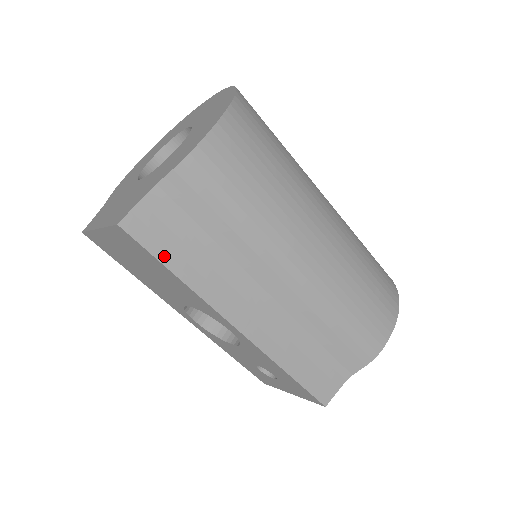
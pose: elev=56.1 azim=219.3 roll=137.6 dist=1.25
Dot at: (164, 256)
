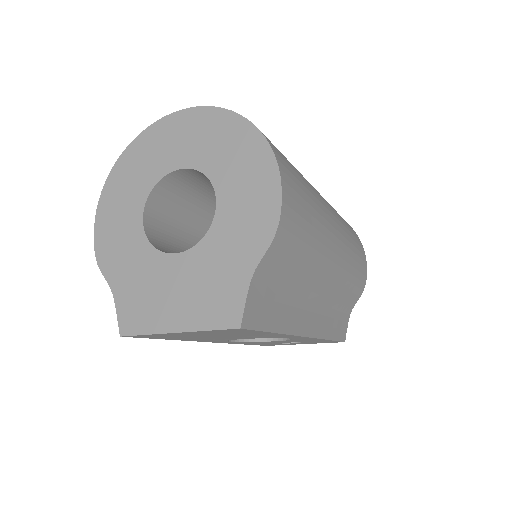
Dot at: (268, 325)
